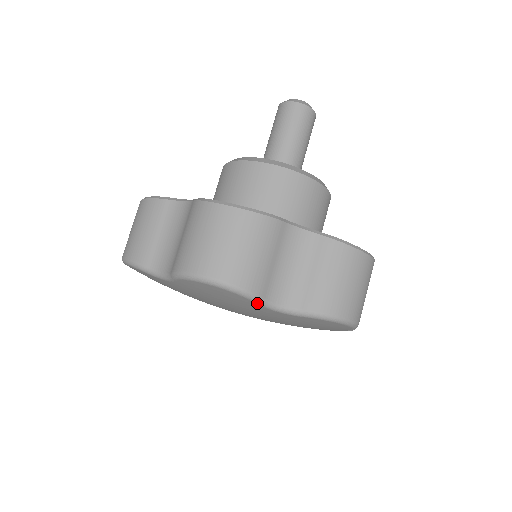
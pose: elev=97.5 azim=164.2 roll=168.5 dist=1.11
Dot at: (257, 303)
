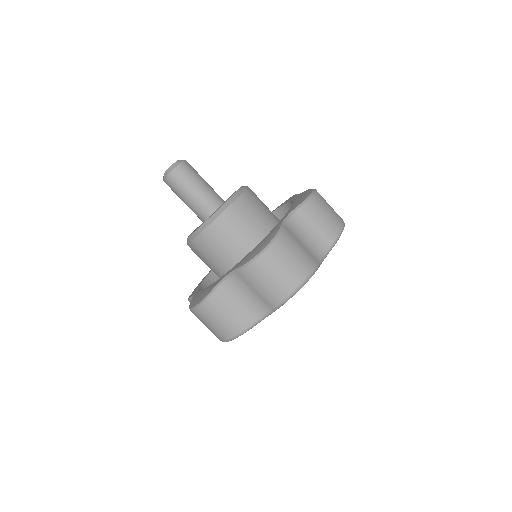
Dot at: occluded
